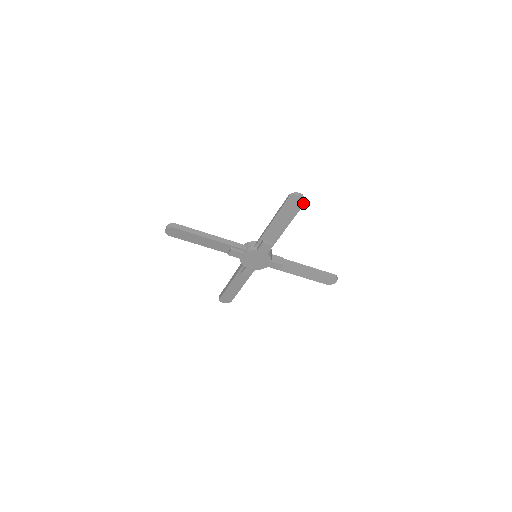
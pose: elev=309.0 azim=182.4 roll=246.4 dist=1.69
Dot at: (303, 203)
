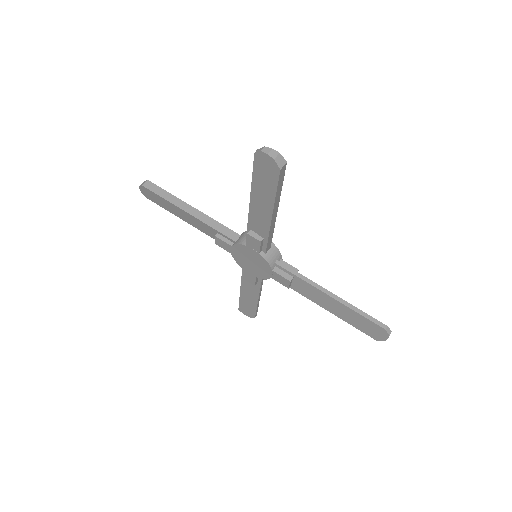
Dot at: (278, 170)
